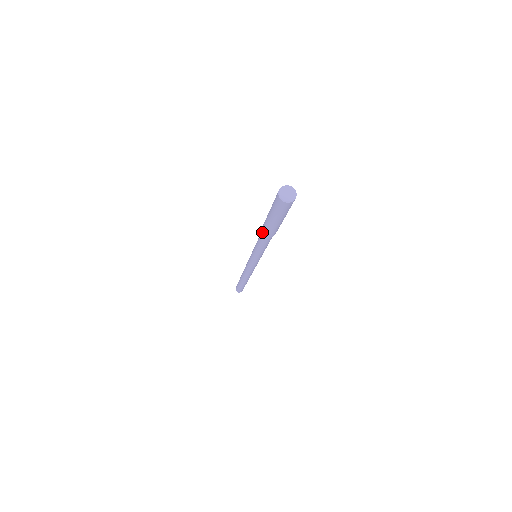
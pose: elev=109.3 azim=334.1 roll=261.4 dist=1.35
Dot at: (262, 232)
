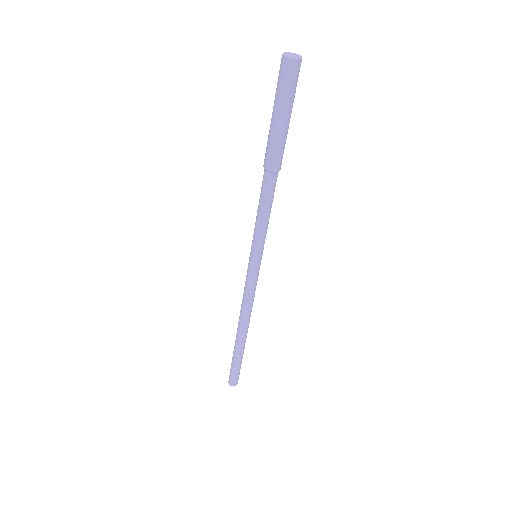
Dot at: (264, 166)
